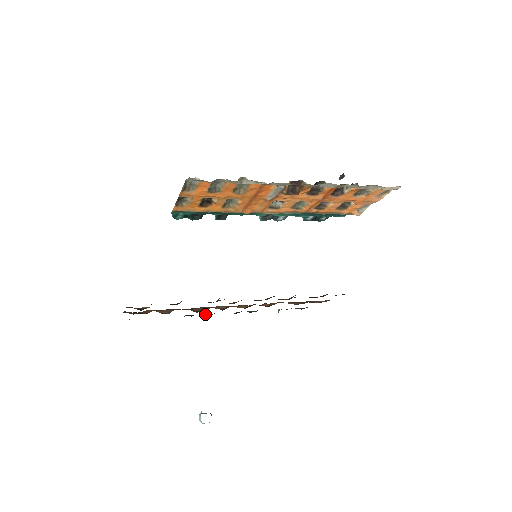
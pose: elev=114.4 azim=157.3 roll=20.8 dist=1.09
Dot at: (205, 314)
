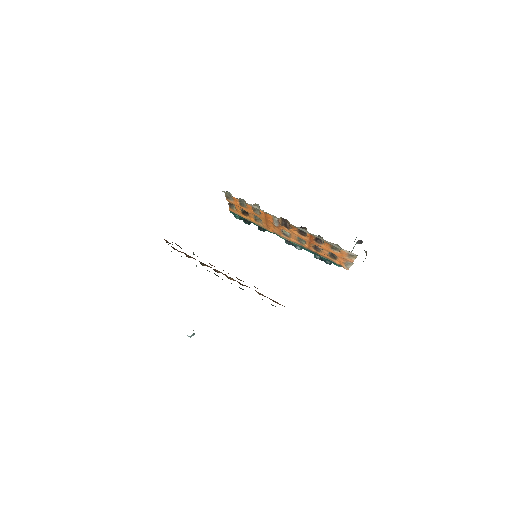
Dot at: (216, 275)
